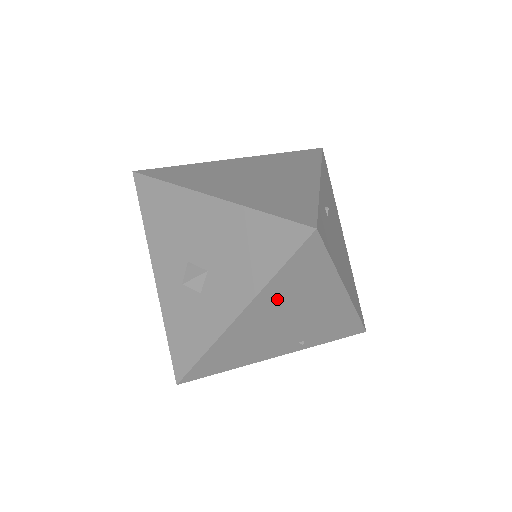
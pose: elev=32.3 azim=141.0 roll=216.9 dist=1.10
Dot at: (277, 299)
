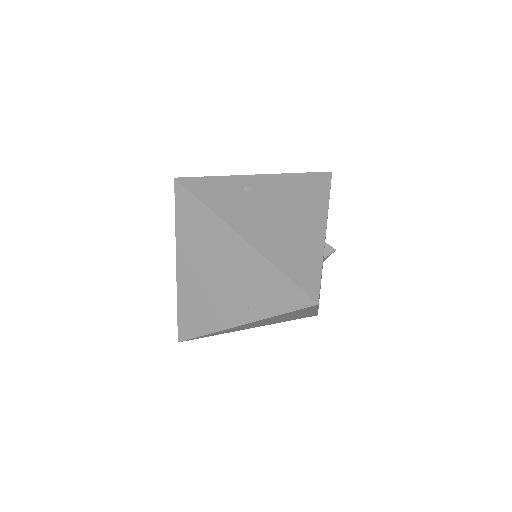
Dot at: (192, 247)
